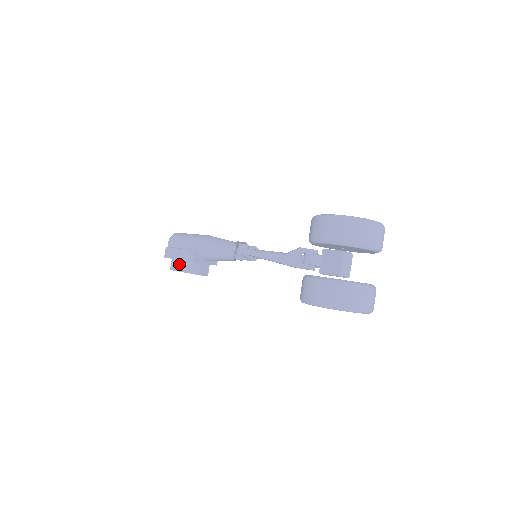
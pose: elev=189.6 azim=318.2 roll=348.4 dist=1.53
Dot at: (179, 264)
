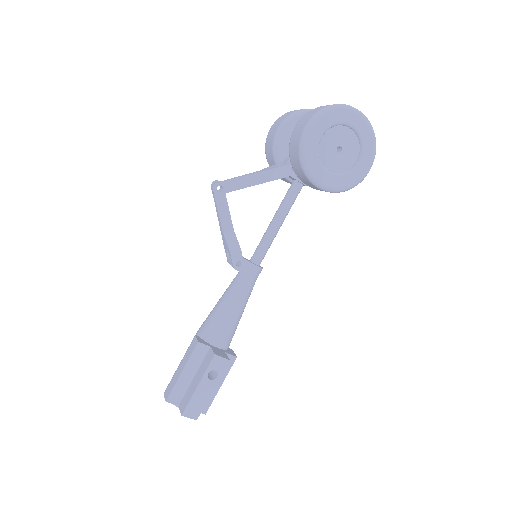
Dot at: (189, 391)
